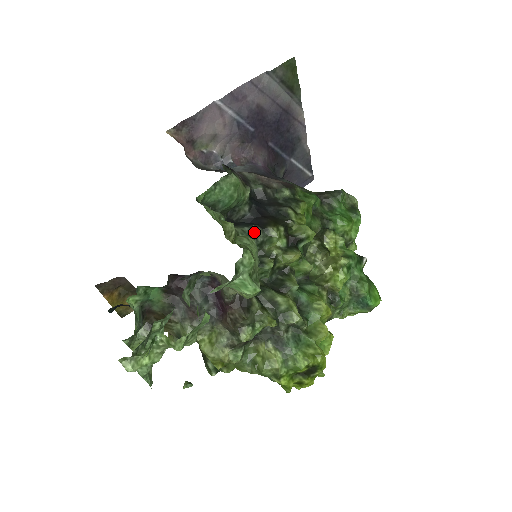
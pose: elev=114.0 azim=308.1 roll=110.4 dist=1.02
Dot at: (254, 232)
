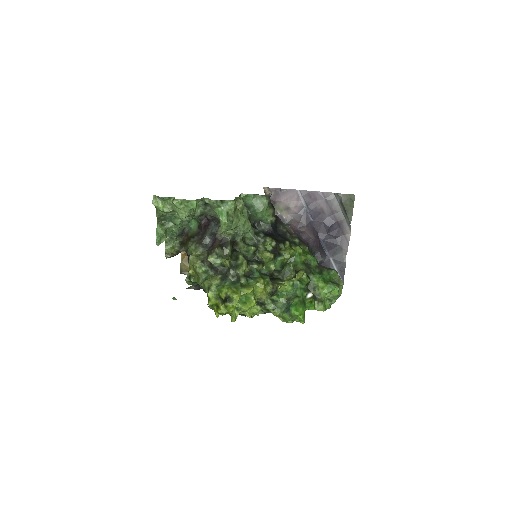
Dot at: (259, 234)
